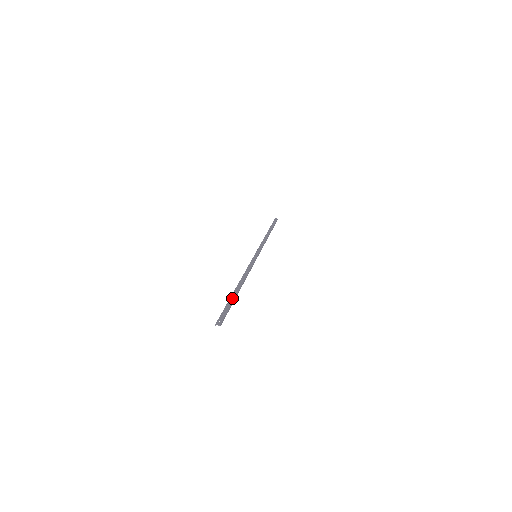
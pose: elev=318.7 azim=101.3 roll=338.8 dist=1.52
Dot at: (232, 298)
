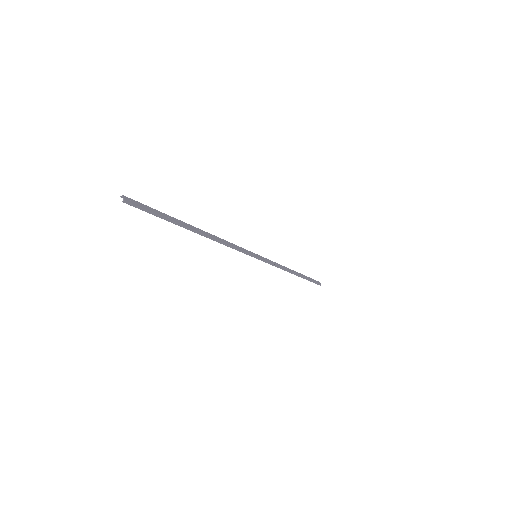
Dot at: (176, 220)
